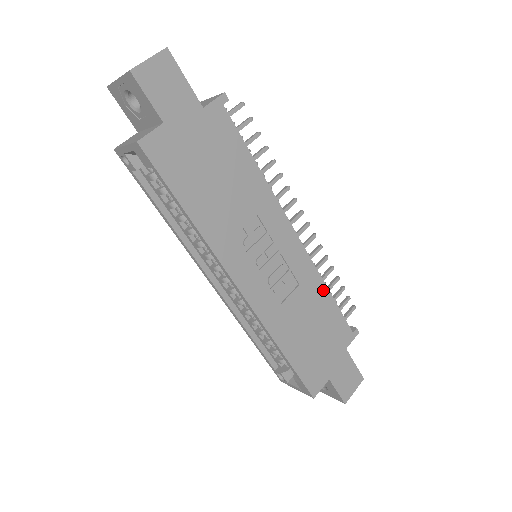
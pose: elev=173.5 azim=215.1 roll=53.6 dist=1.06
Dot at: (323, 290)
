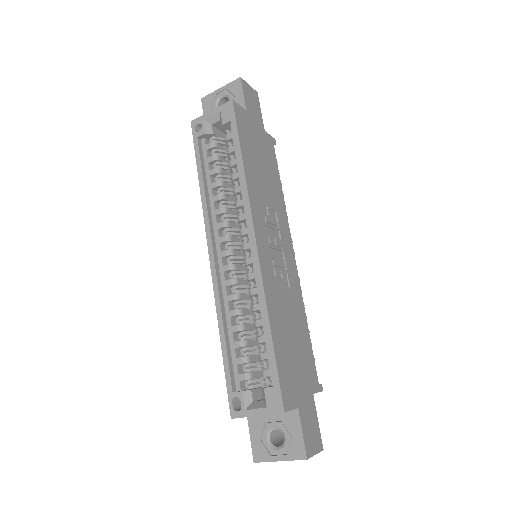
Dot at: (303, 316)
